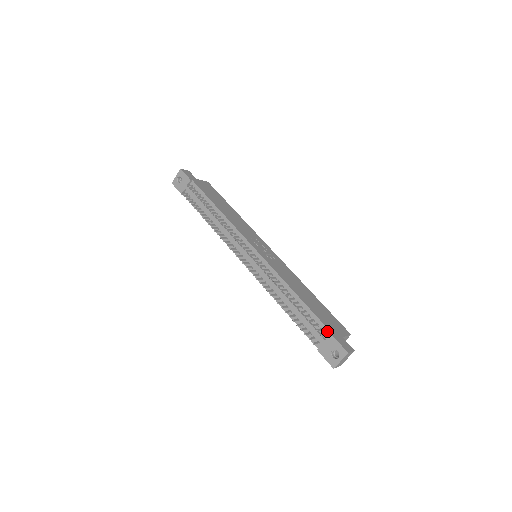
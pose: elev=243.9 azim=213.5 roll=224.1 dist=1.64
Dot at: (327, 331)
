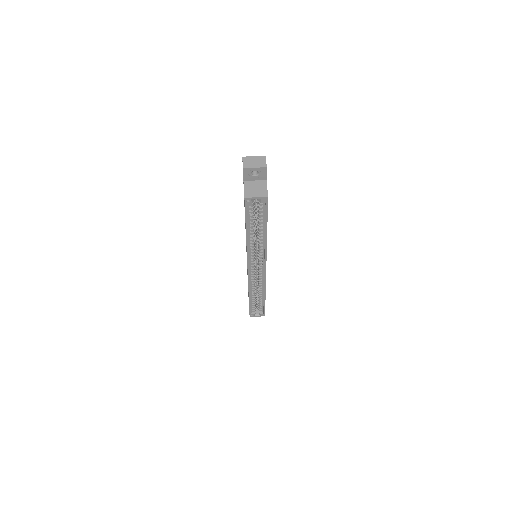
Dot at: occluded
